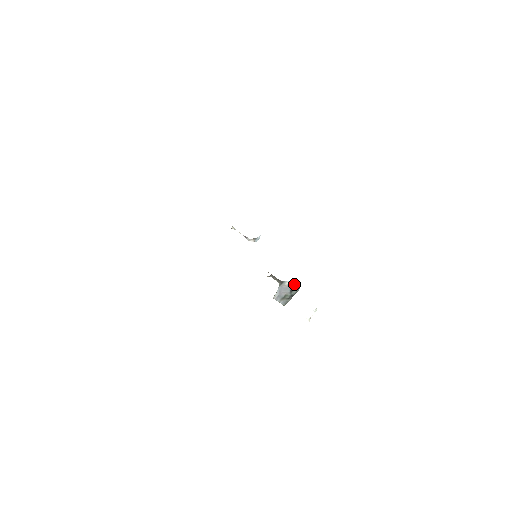
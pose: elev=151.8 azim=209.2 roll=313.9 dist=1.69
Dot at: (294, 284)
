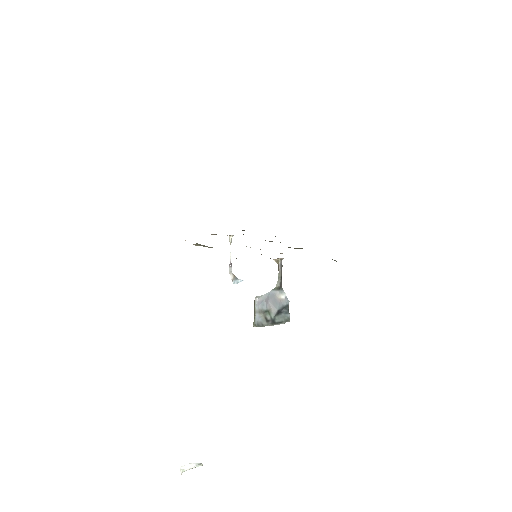
Dot at: (288, 307)
